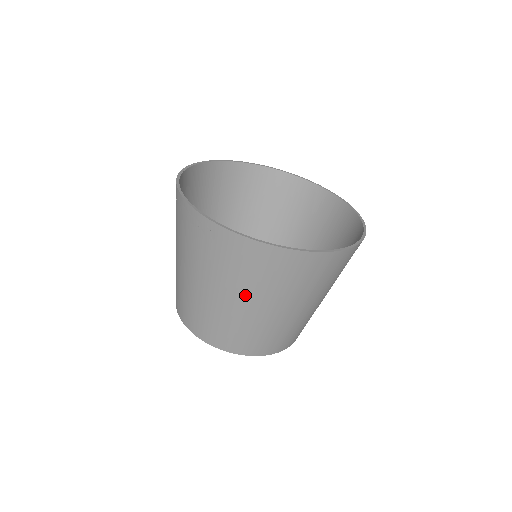
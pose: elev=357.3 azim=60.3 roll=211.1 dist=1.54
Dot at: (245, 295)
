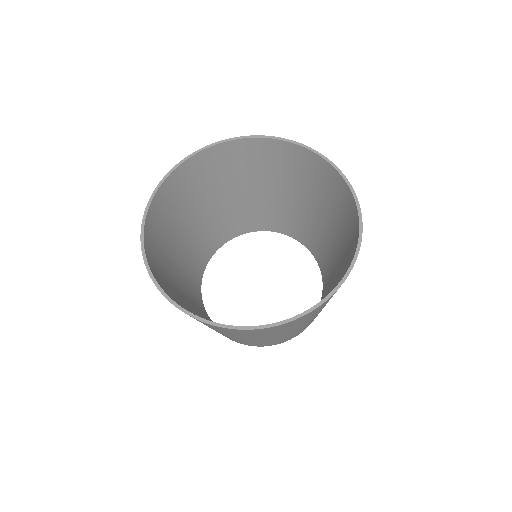
Dot at: occluded
